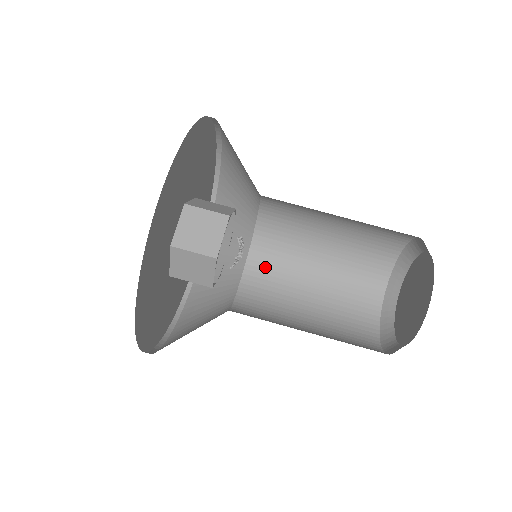
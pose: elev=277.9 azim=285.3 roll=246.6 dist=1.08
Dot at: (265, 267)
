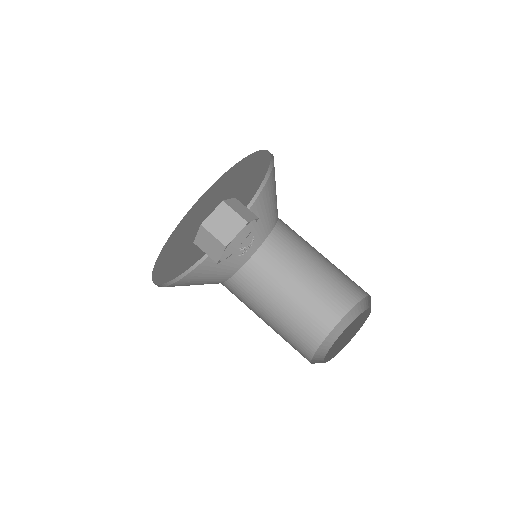
Dot at: (239, 290)
